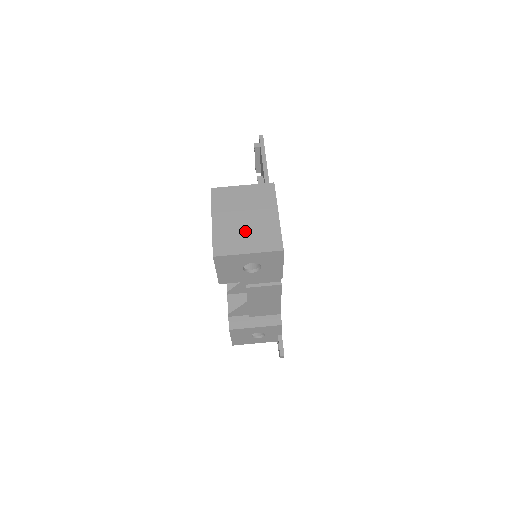
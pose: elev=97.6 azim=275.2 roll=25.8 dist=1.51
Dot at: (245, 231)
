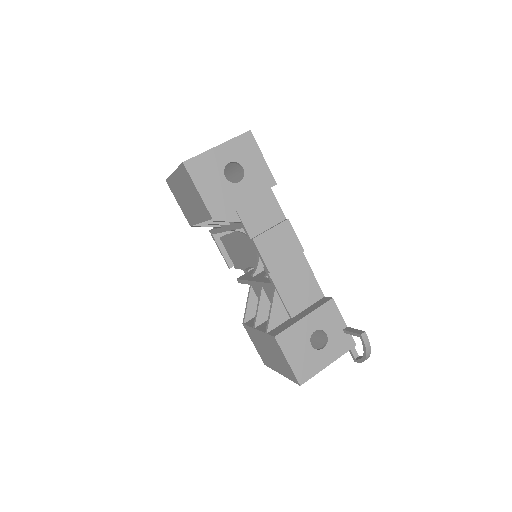
Dot at: occluded
